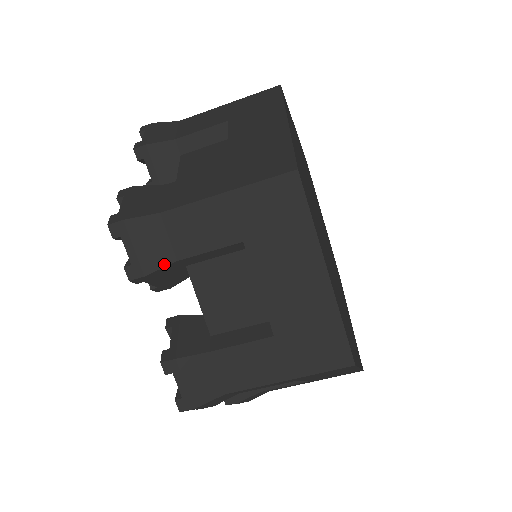
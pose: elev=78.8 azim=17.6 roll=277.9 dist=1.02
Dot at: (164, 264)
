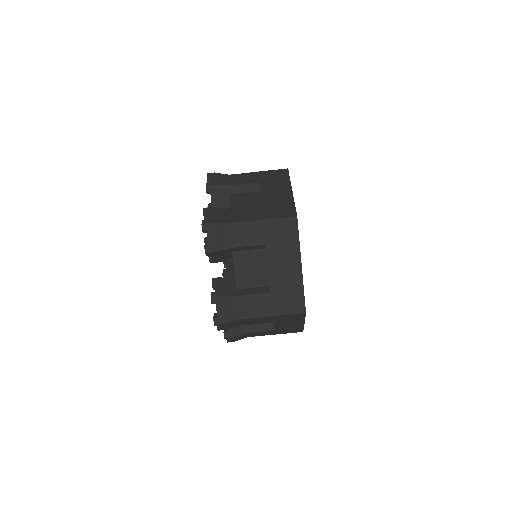
Dot at: occluded
